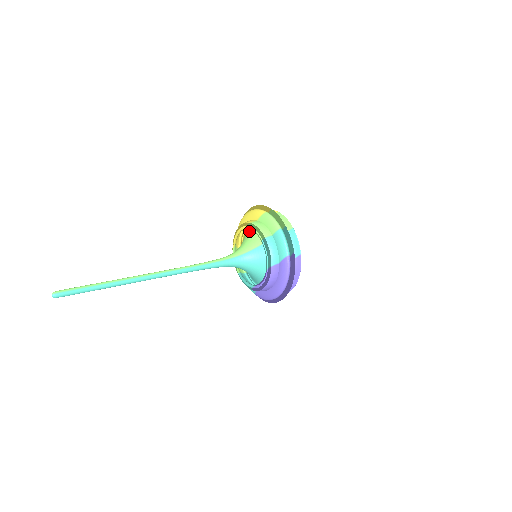
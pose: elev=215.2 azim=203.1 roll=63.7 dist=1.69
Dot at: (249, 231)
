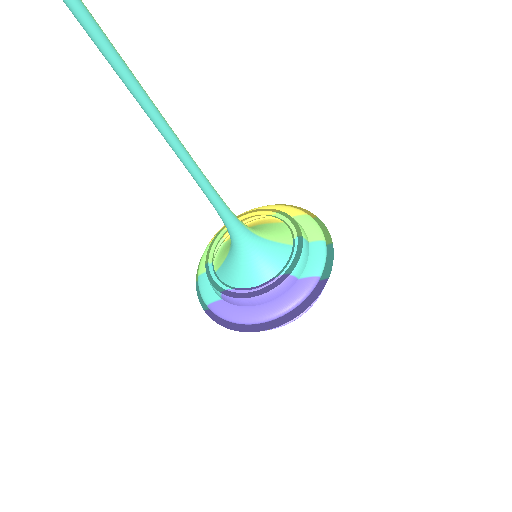
Dot at: (266, 223)
